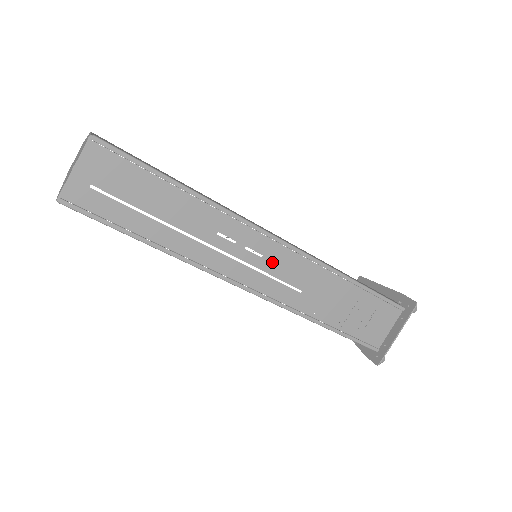
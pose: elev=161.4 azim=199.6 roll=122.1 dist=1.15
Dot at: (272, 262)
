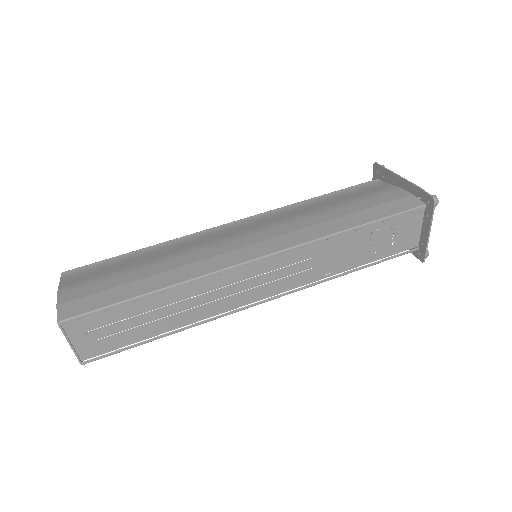
Dot at: occluded
